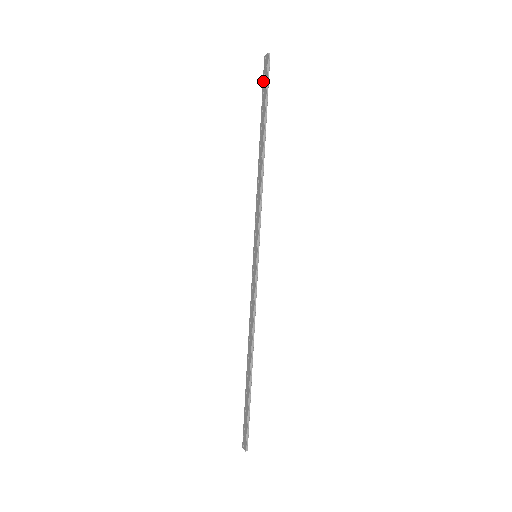
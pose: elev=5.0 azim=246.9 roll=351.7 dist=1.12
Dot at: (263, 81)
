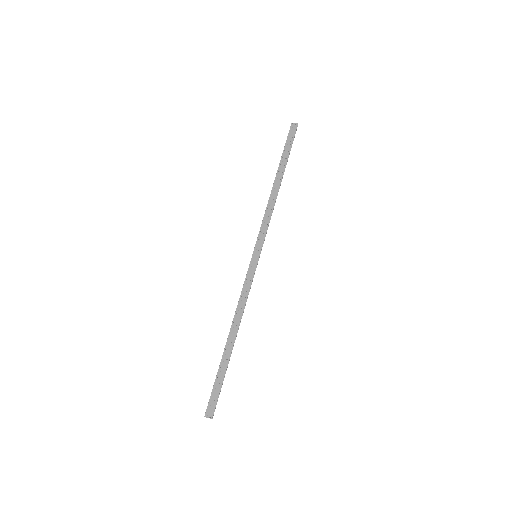
Dot at: (288, 138)
